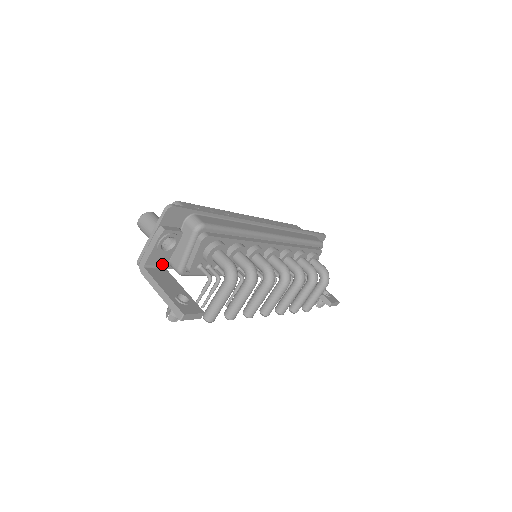
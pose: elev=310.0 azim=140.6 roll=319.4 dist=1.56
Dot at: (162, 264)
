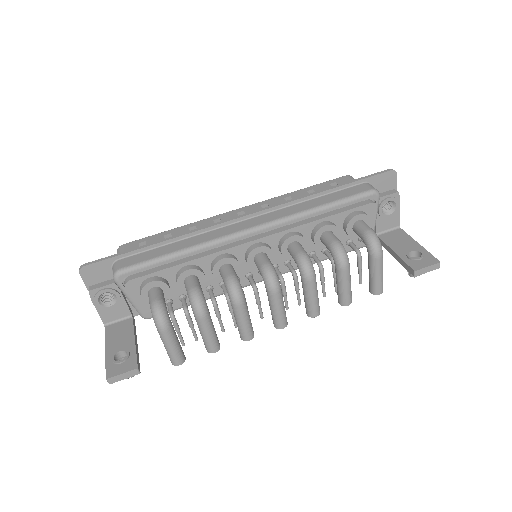
Dot at: (125, 315)
